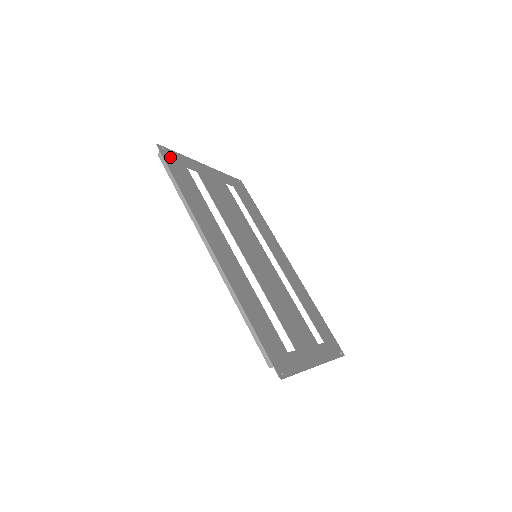
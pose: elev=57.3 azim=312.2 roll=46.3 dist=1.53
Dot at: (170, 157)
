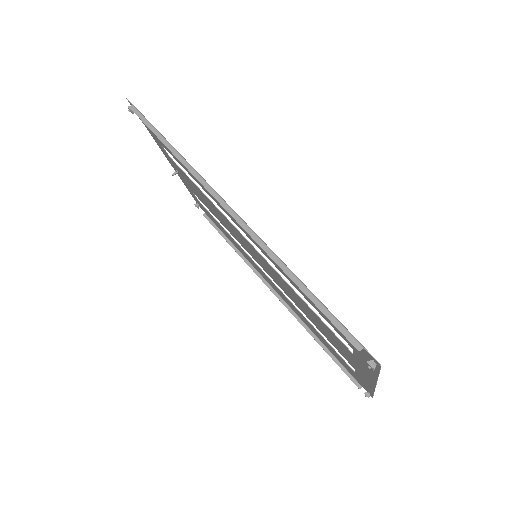
Dot at: occluded
